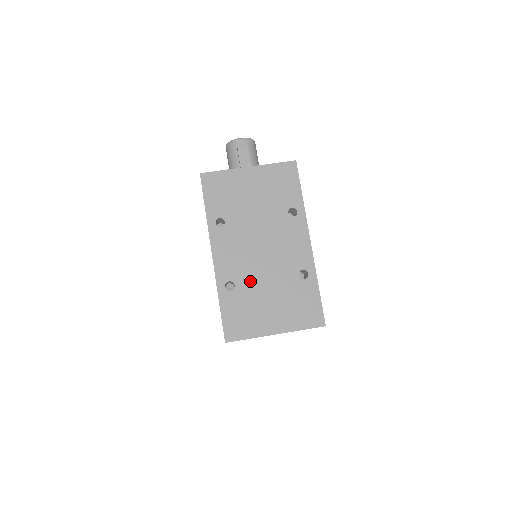
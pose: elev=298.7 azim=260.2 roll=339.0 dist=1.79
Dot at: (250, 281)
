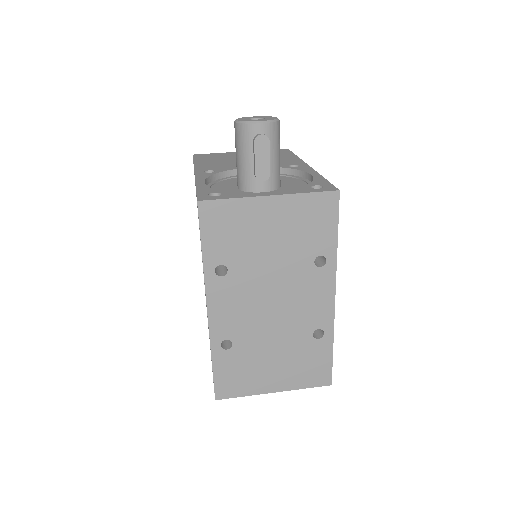
Dot at: (252, 340)
